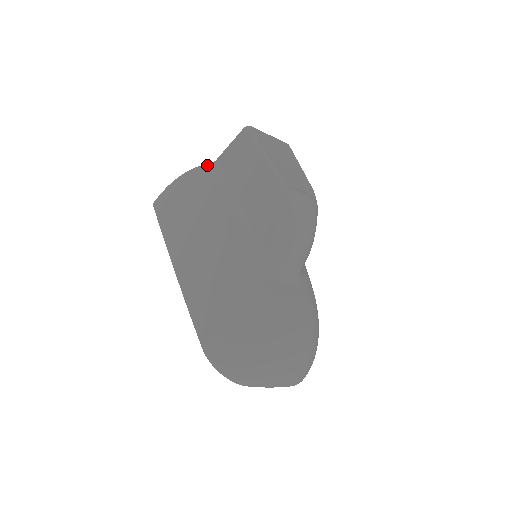
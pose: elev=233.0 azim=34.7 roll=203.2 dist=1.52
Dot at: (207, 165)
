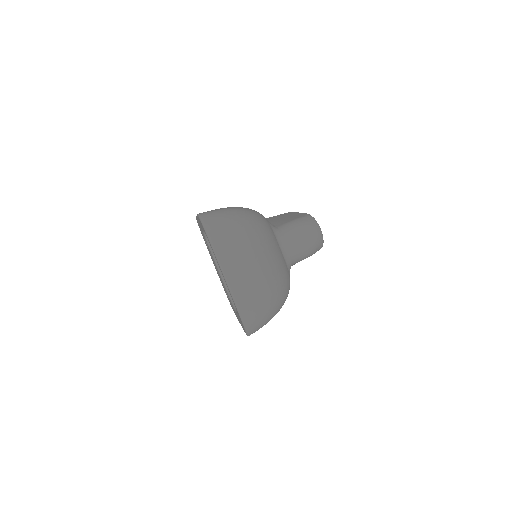
Dot at: occluded
